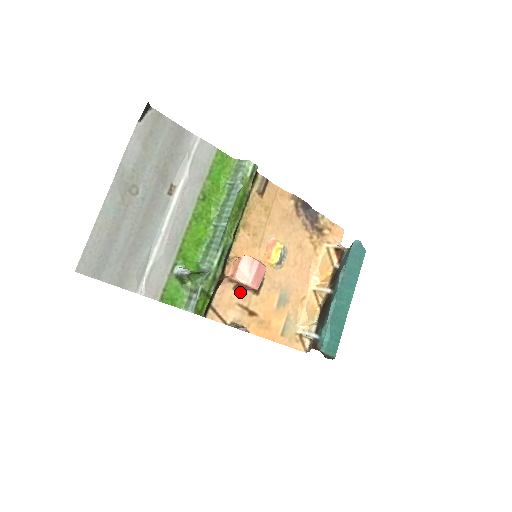
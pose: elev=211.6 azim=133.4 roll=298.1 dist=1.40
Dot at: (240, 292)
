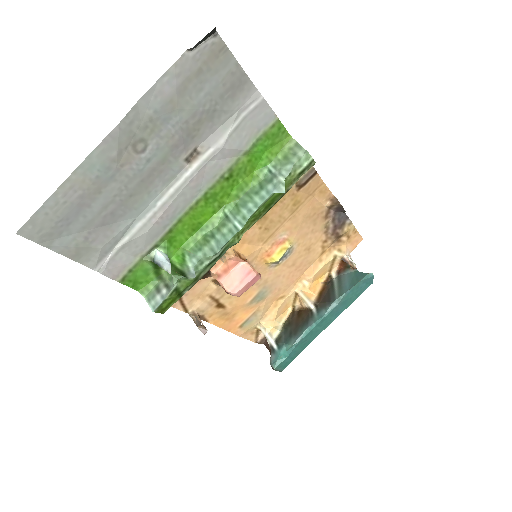
Dot at: (218, 285)
